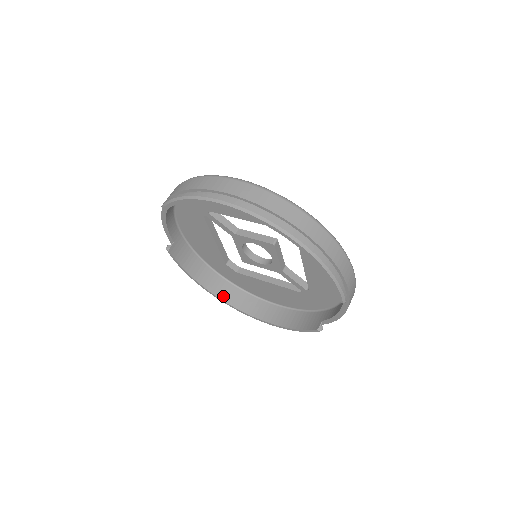
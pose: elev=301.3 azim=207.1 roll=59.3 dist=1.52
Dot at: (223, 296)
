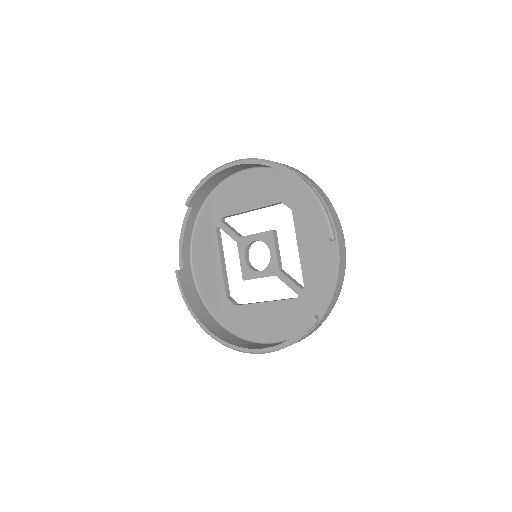
Dot at: (217, 334)
